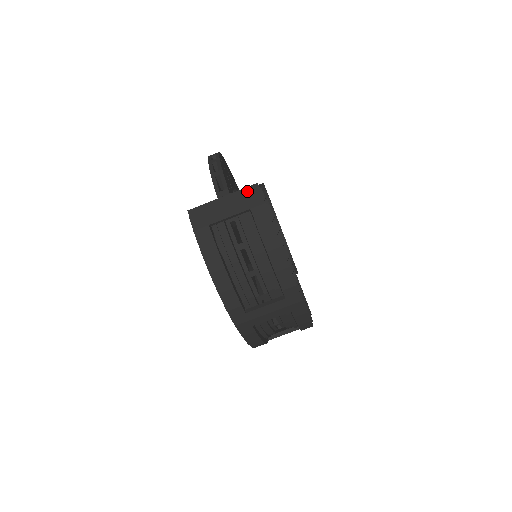
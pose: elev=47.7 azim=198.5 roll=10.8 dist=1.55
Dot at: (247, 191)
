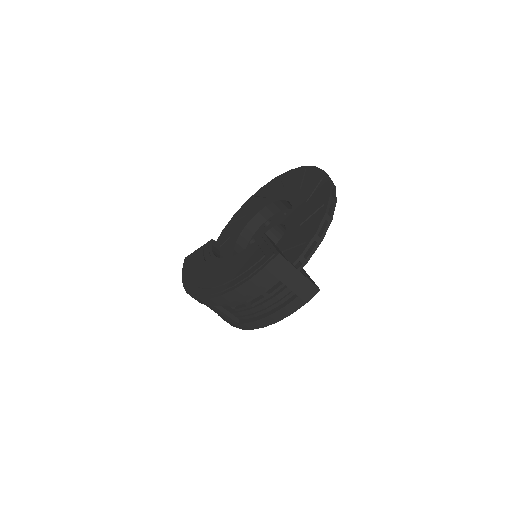
Dot at: (312, 287)
